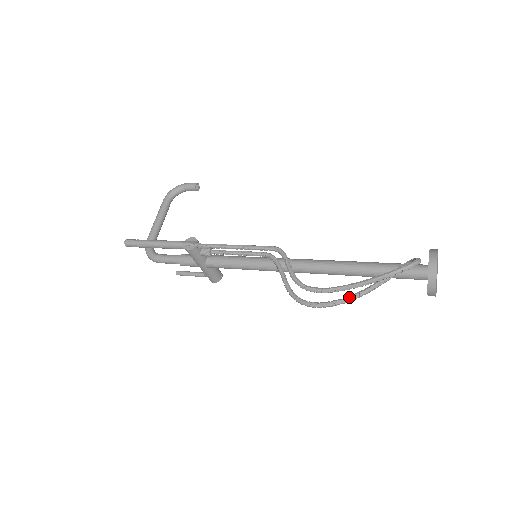
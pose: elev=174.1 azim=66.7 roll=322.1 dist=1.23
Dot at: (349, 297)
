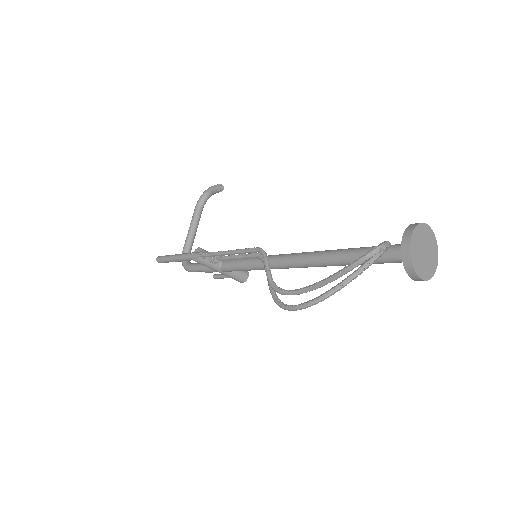
Dot at: (320, 297)
